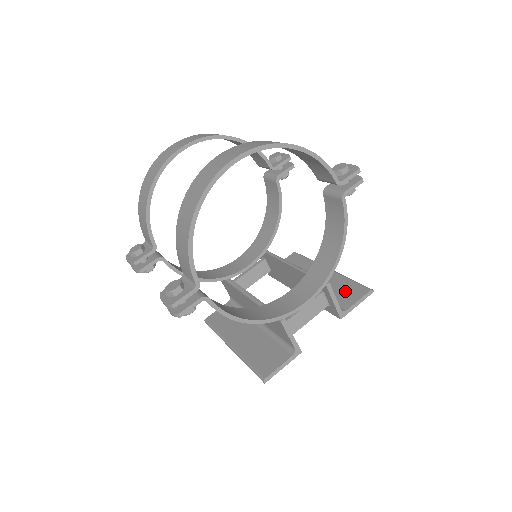
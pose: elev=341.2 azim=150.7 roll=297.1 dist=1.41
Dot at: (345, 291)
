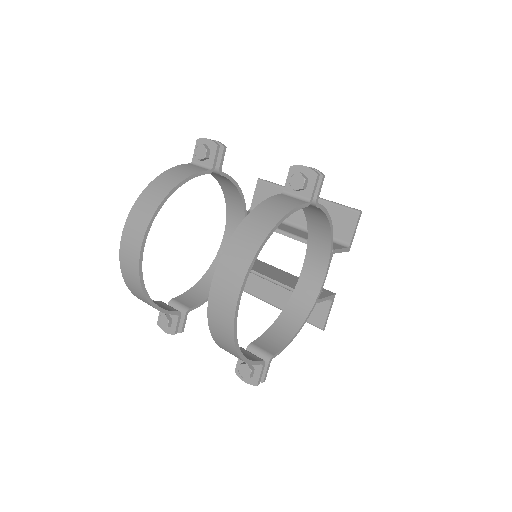
Dot at: (337, 221)
